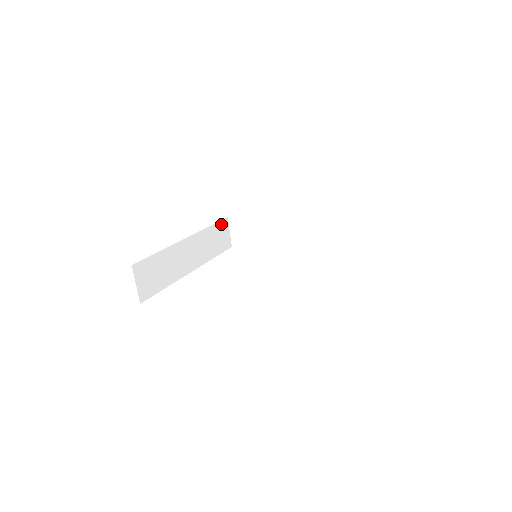
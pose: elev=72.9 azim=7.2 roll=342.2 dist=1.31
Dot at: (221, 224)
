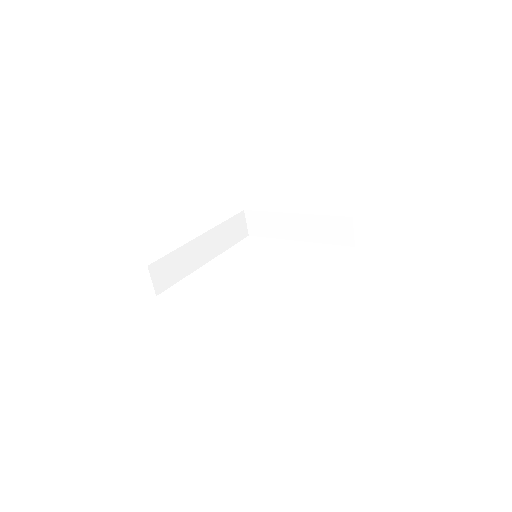
Dot at: (237, 217)
